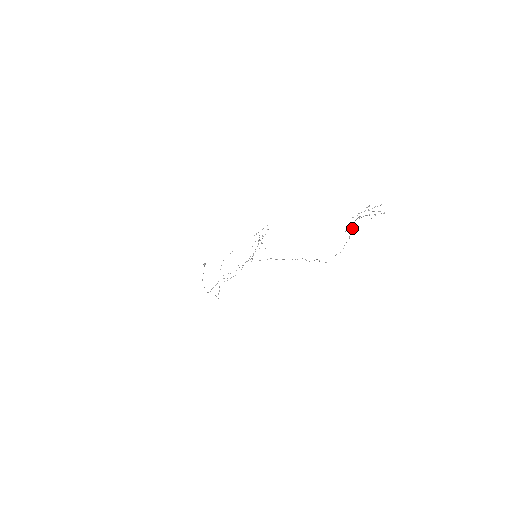
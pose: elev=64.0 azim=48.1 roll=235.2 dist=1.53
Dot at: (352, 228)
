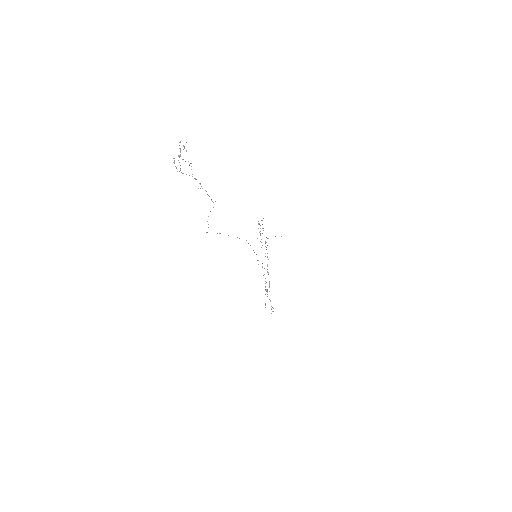
Dot at: occluded
